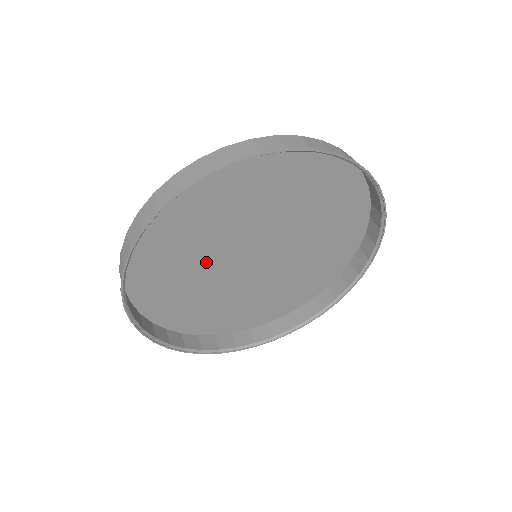
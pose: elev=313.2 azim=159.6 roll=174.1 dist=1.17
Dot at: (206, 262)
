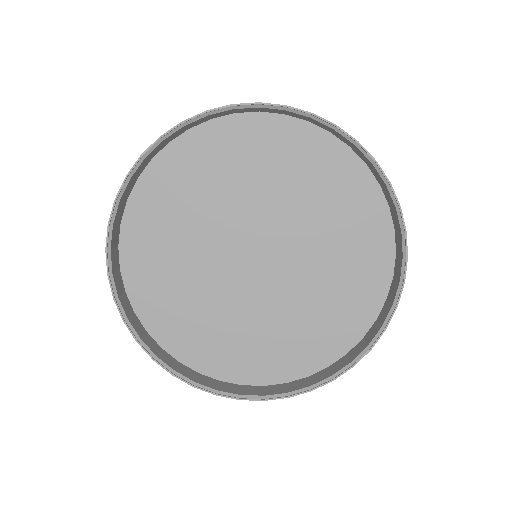
Dot at: (202, 254)
